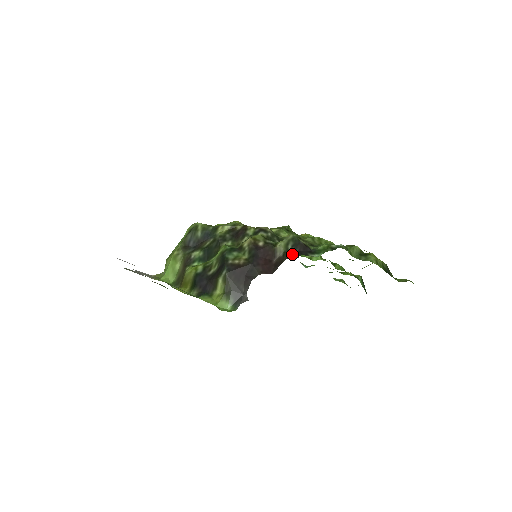
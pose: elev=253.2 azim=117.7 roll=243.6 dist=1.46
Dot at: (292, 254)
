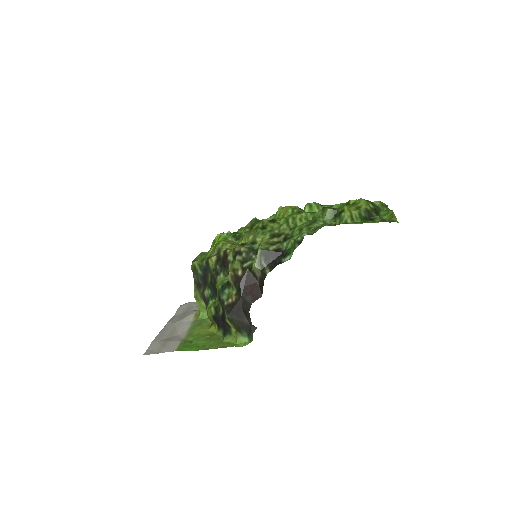
Dot at: (268, 270)
